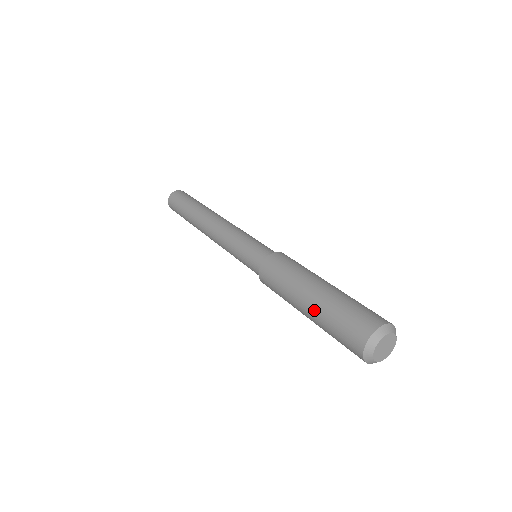
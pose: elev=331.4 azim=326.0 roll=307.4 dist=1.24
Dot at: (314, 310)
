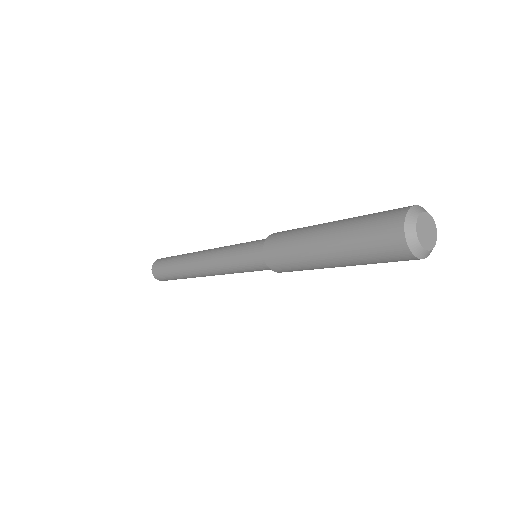
Dot at: (335, 243)
